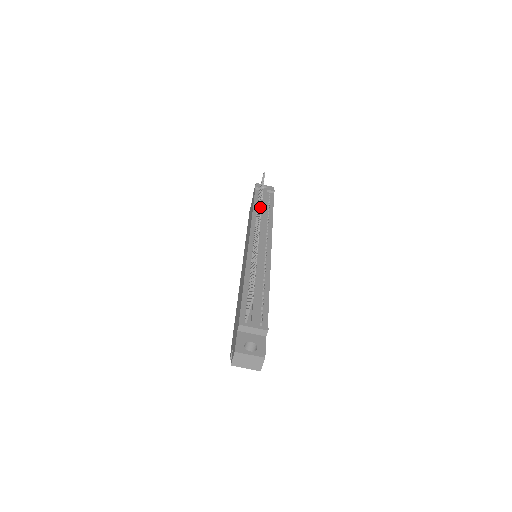
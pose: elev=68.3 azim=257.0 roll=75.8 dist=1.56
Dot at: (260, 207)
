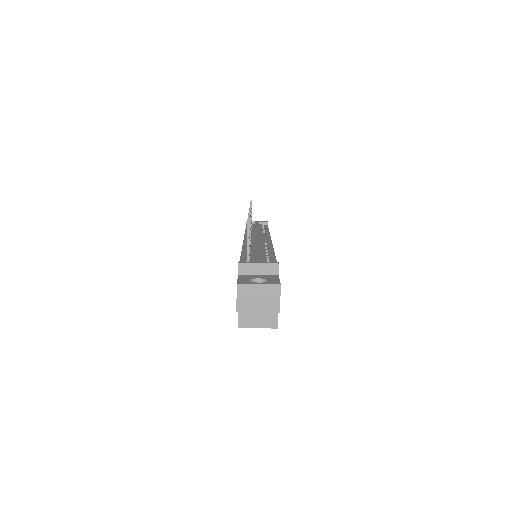
Dot at: occluded
